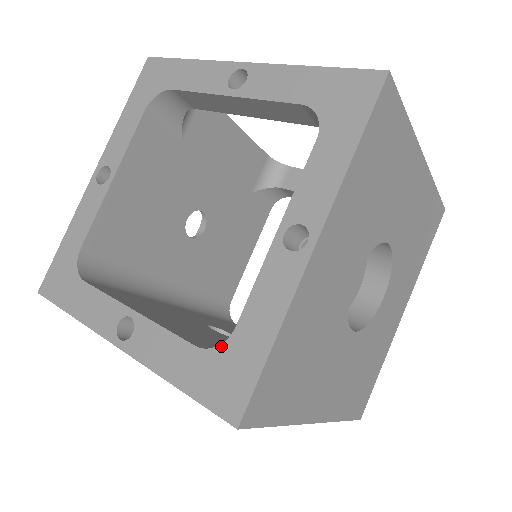
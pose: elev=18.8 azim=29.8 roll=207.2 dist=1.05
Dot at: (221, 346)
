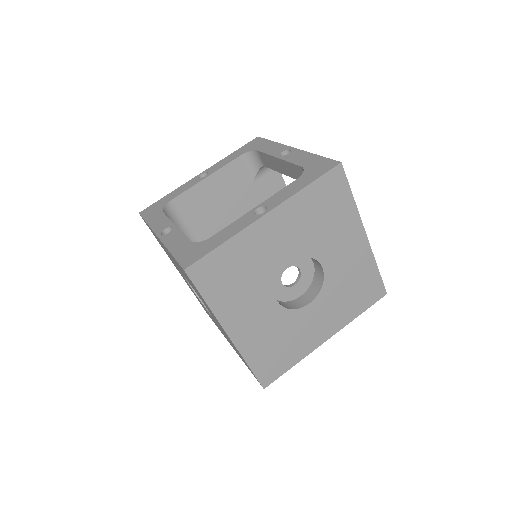
Dot at: (201, 242)
